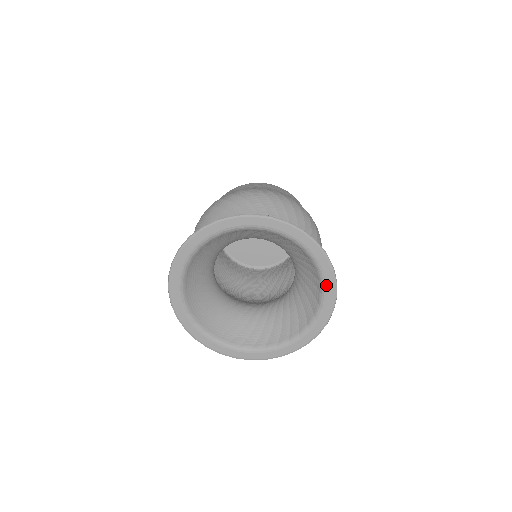
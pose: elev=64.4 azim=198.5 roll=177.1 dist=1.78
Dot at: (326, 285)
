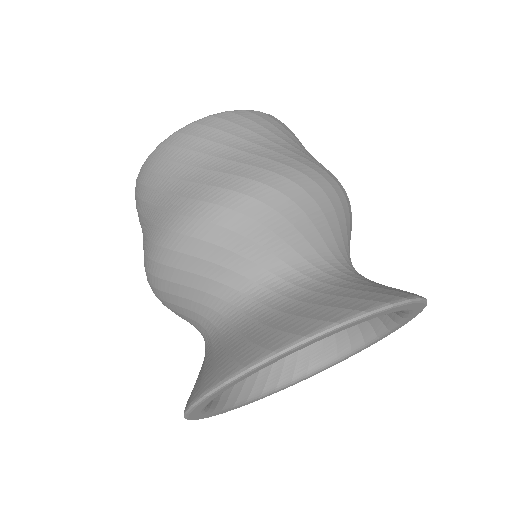
Dot at: (392, 331)
